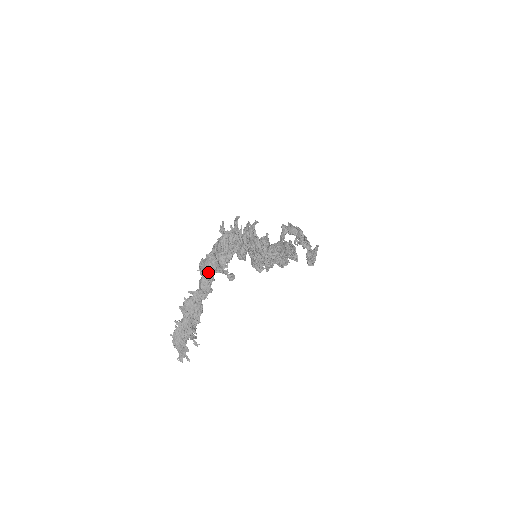
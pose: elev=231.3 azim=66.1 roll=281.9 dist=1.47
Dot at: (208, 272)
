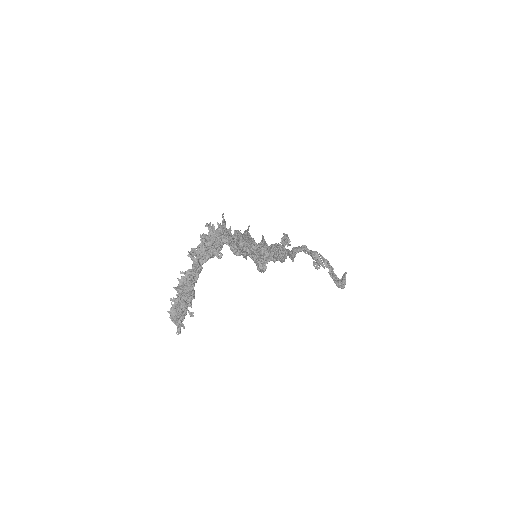
Dot at: (199, 258)
